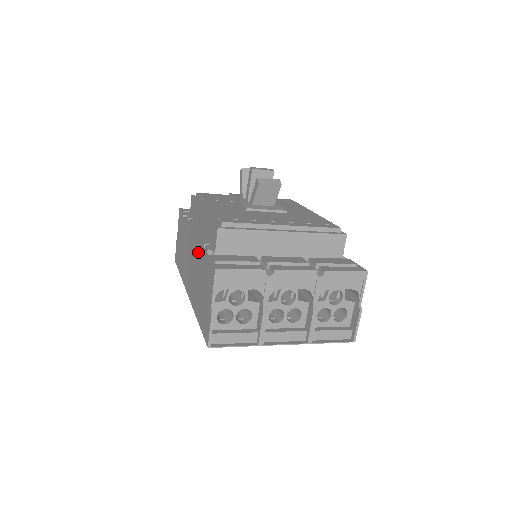
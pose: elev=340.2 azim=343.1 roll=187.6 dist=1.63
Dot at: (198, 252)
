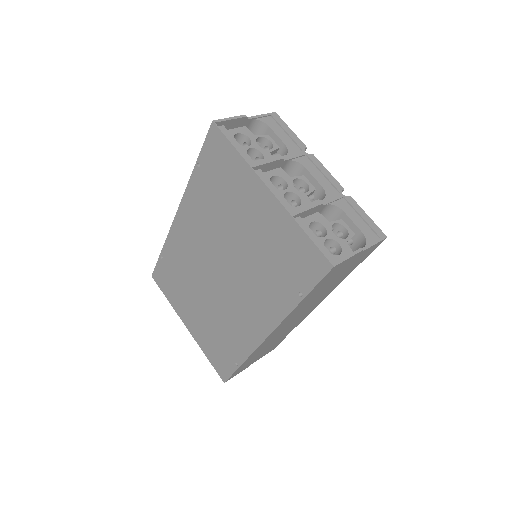
Dot at: occluded
